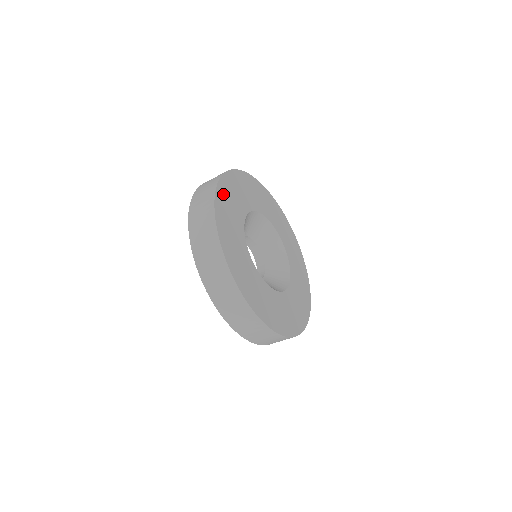
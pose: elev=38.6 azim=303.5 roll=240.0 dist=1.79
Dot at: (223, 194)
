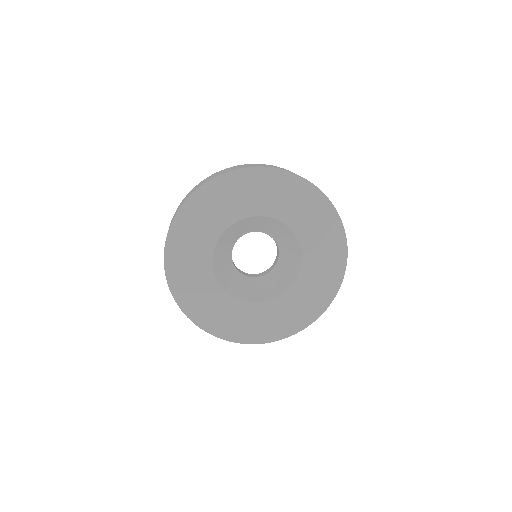
Dot at: (220, 187)
